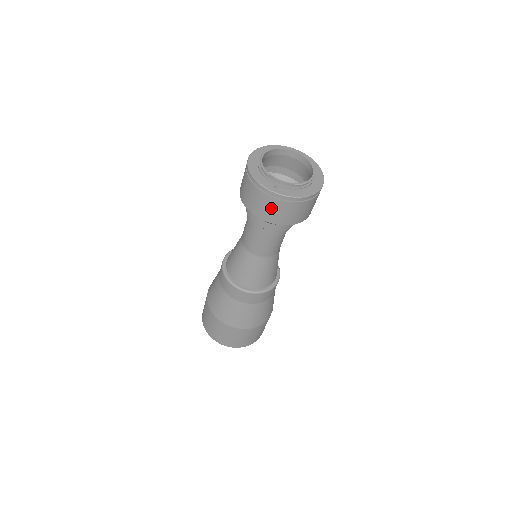
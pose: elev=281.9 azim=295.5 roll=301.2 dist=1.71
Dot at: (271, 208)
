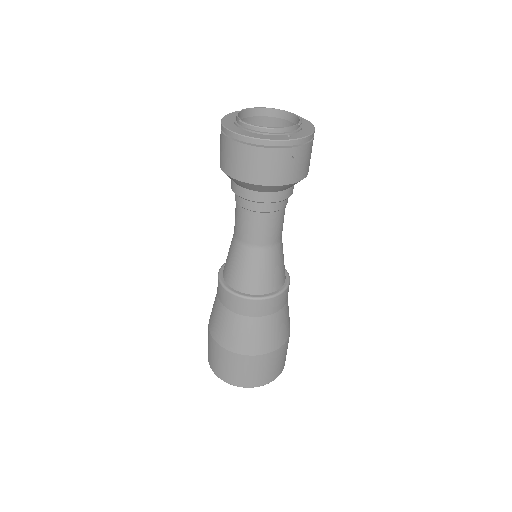
Dot at: (295, 162)
